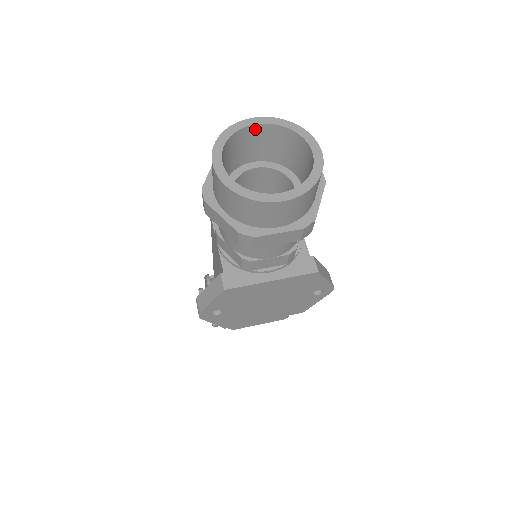
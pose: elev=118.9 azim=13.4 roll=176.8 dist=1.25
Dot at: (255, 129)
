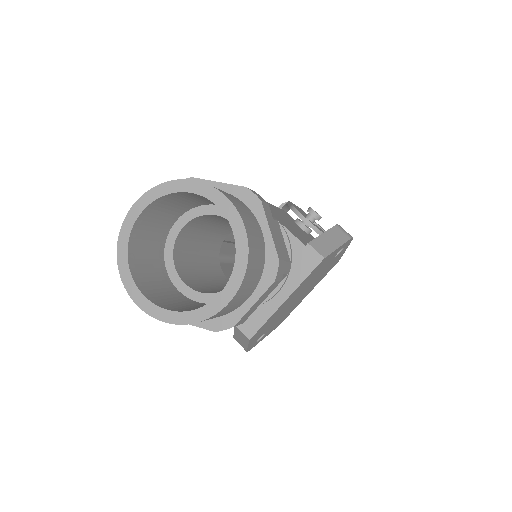
Dot at: (144, 215)
